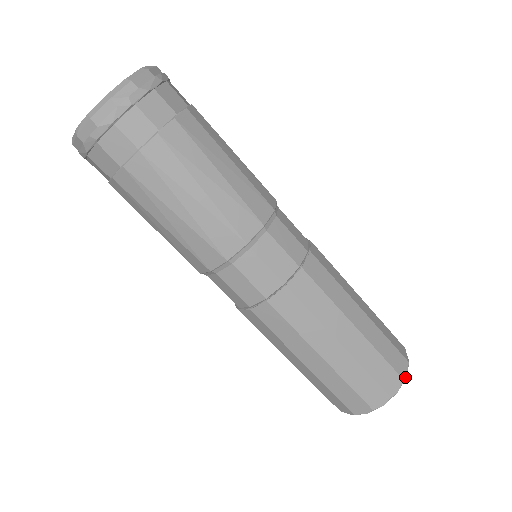
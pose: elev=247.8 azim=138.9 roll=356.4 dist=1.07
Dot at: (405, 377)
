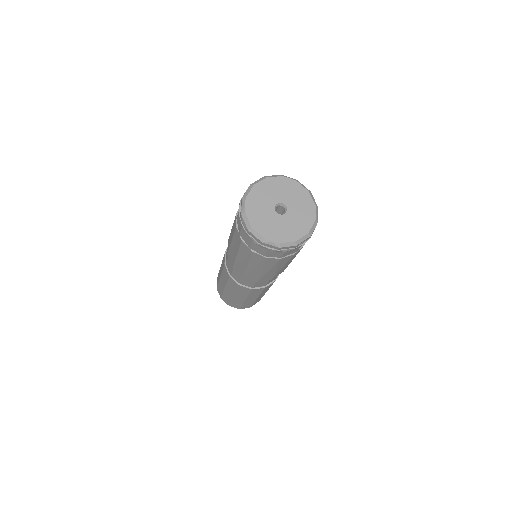
Dot at: occluded
